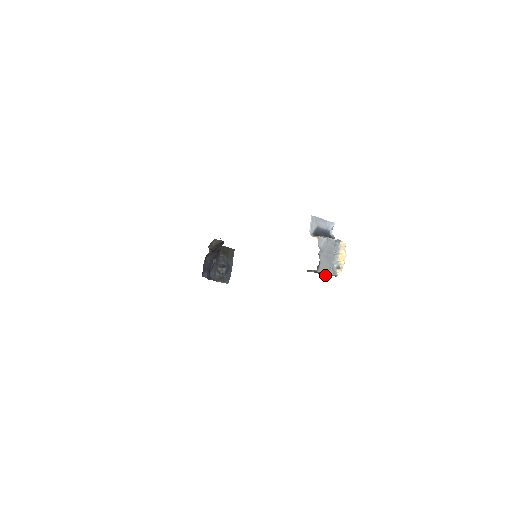
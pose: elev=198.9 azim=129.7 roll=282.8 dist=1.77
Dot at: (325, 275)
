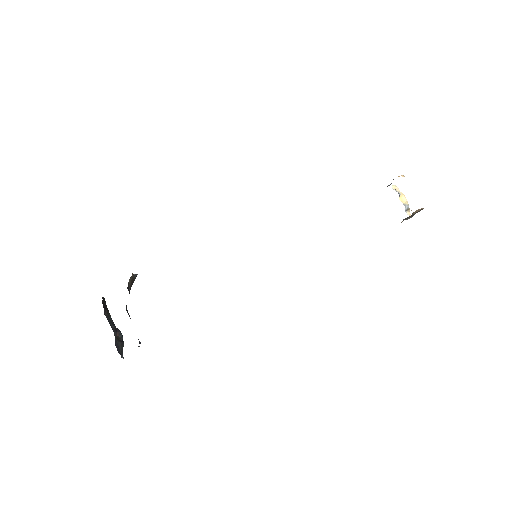
Dot at: (402, 221)
